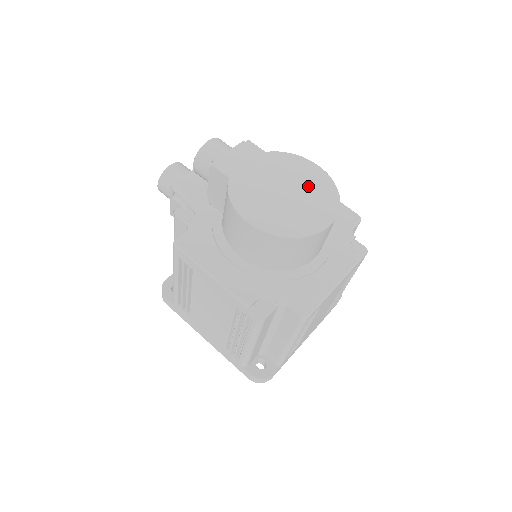
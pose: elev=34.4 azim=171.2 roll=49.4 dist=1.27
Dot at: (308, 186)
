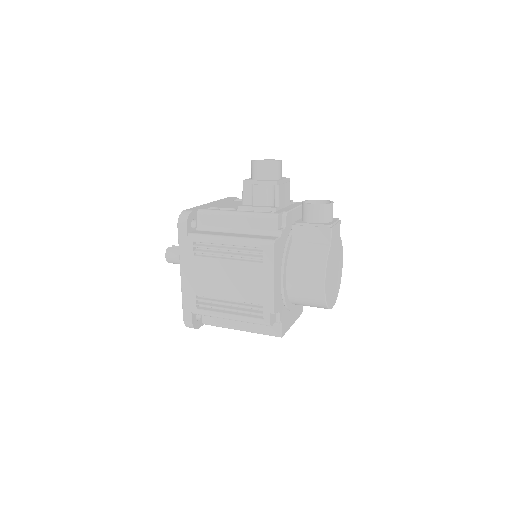
Dot at: (338, 275)
